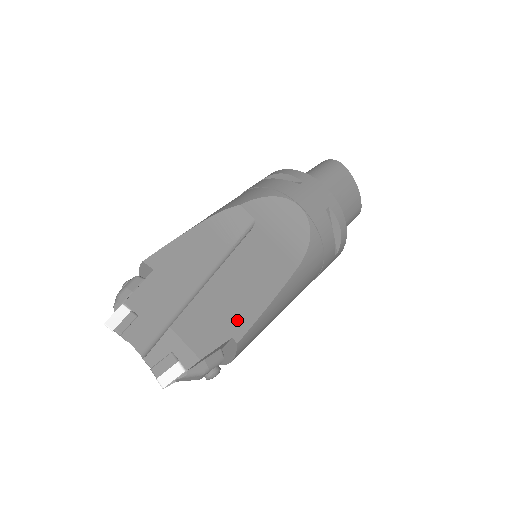
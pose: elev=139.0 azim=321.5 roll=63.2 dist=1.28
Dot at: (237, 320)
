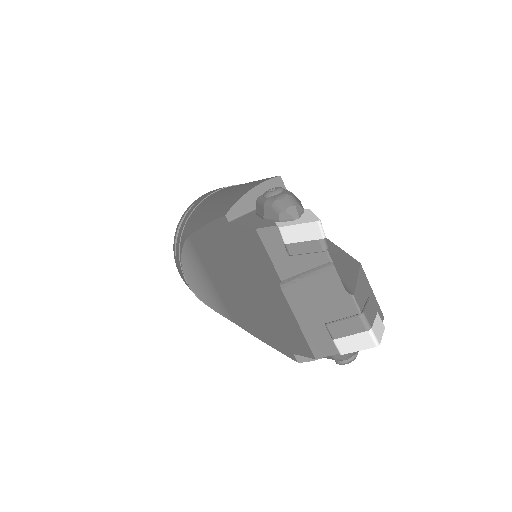
Dot at: occluded
